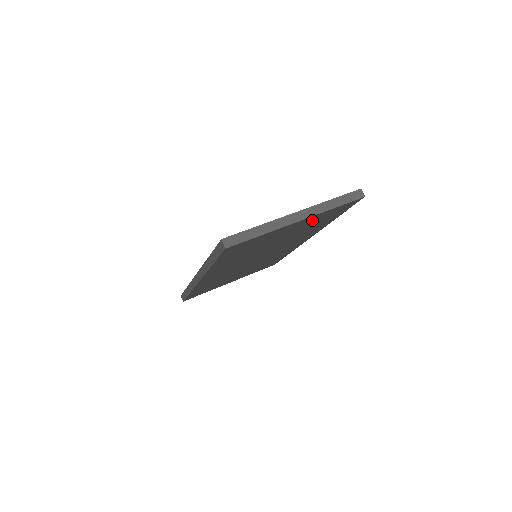
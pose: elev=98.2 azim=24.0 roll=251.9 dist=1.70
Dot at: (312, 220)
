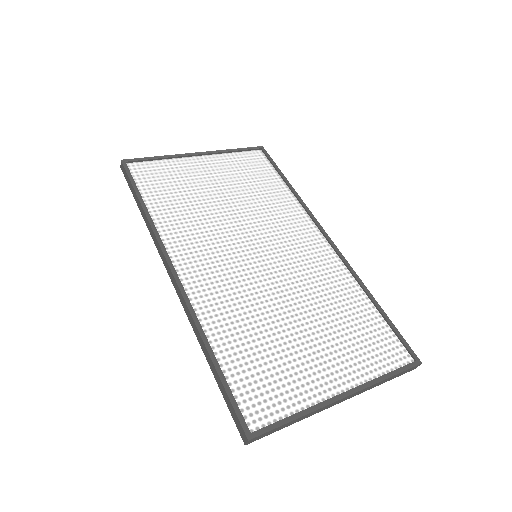
Dot at: occluded
